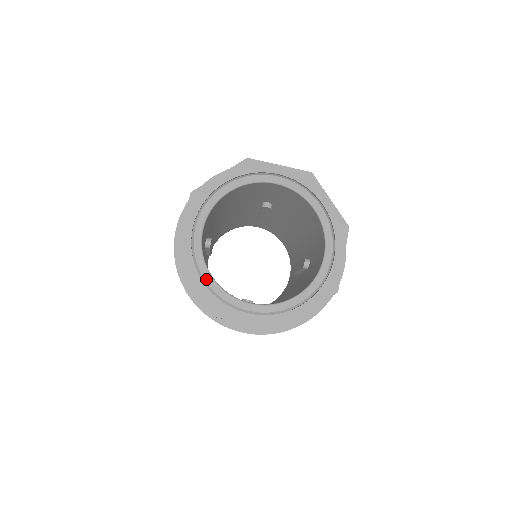
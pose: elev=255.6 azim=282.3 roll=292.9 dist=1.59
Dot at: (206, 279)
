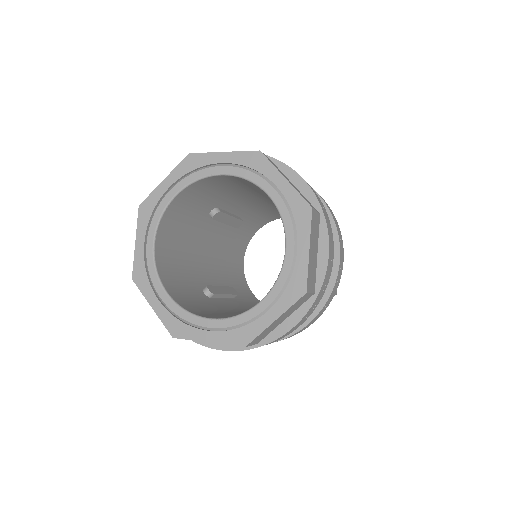
Dot at: (208, 326)
